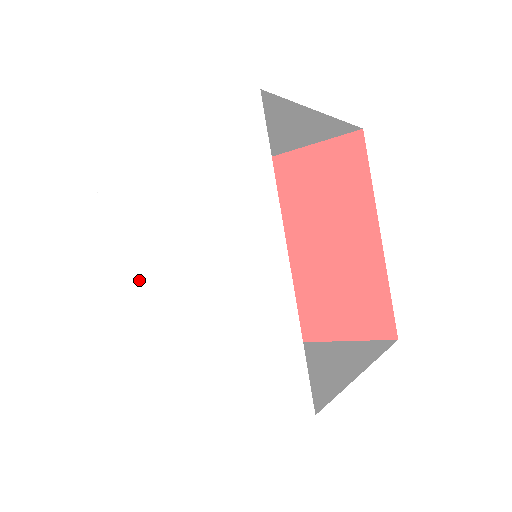
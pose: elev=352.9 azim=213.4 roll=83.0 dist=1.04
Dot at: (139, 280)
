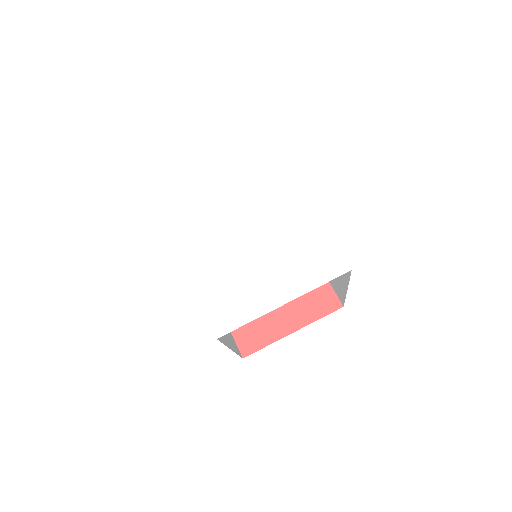
Dot at: (207, 252)
